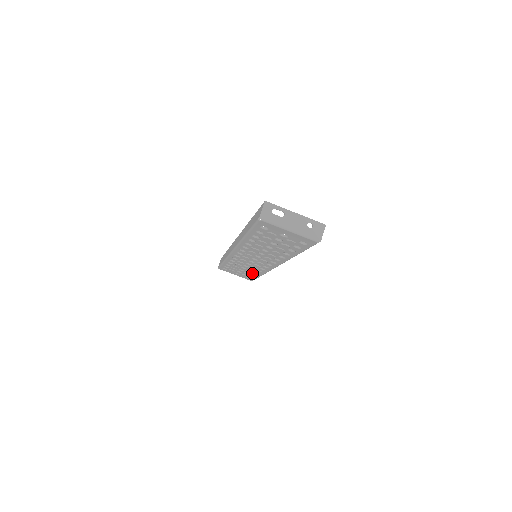
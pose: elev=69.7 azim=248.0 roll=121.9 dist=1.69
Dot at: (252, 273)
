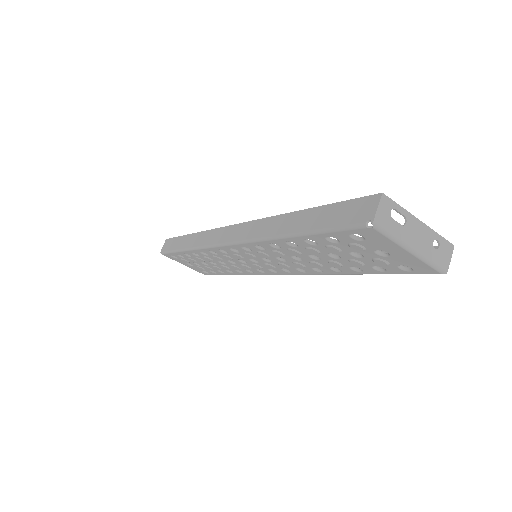
Dot at: occluded
